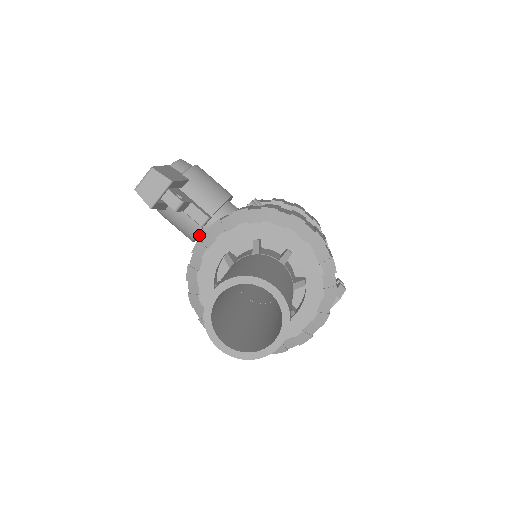
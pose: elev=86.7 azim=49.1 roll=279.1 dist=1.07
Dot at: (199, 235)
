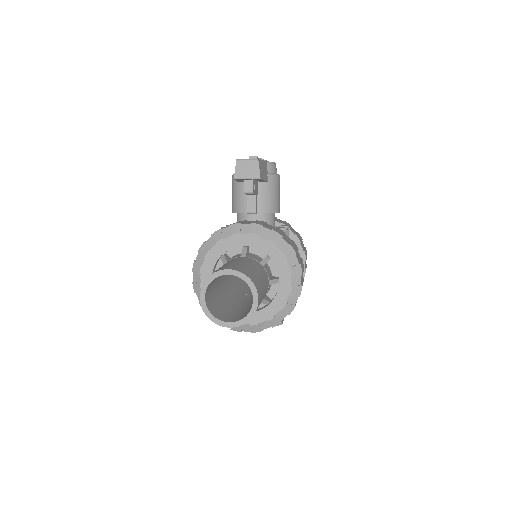
Dot at: (240, 214)
